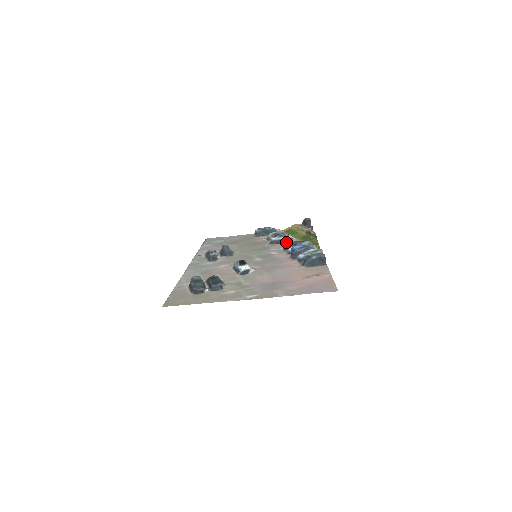
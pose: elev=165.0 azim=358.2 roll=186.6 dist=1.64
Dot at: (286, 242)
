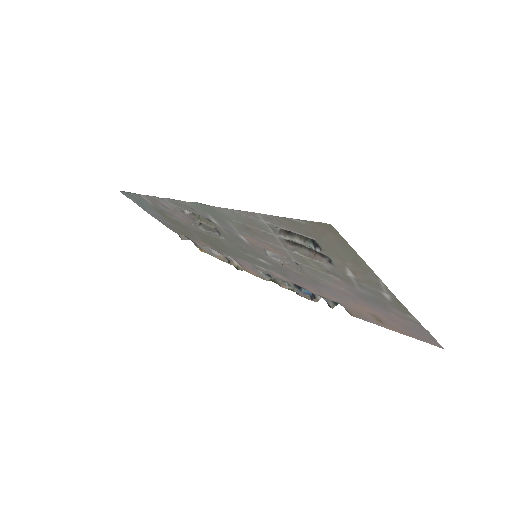
Dot at: occluded
